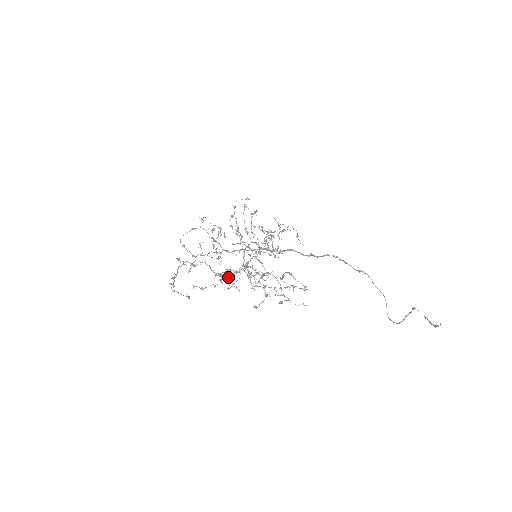
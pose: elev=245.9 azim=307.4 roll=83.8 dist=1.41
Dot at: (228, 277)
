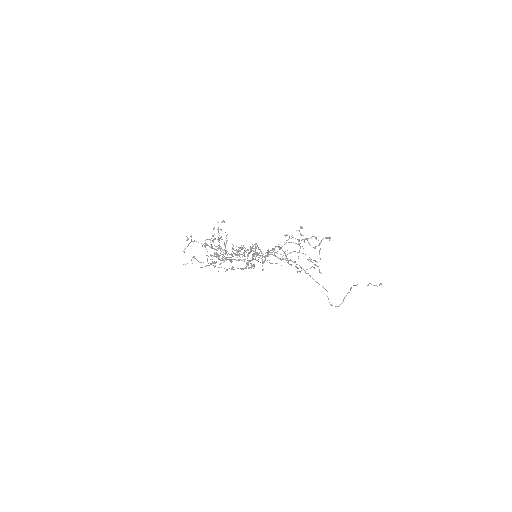
Dot at: (275, 252)
